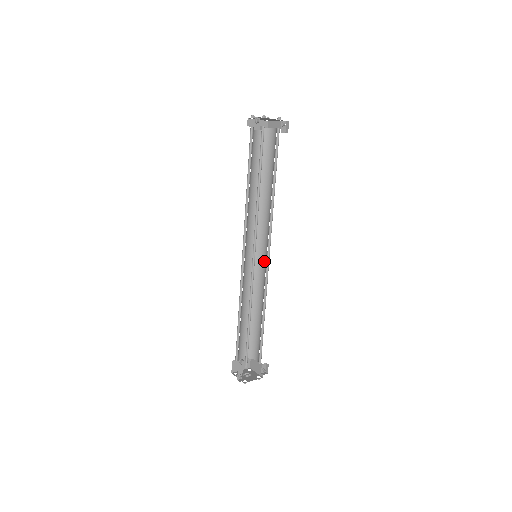
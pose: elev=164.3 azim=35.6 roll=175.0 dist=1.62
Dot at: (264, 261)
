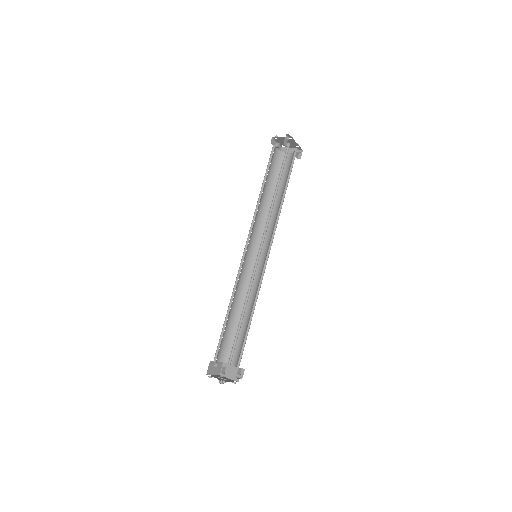
Dot at: (259, 264)
